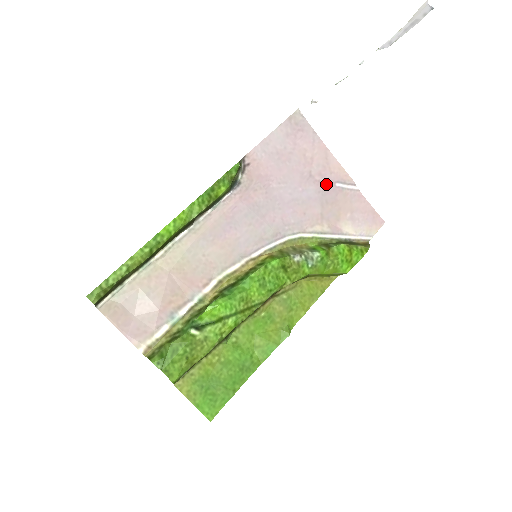
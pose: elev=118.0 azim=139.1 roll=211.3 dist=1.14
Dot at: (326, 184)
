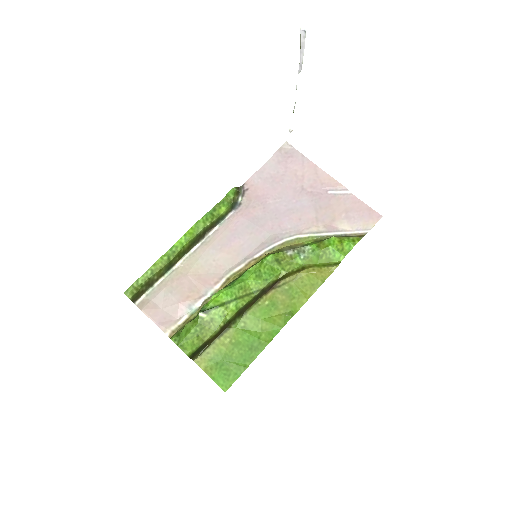
Dot at: (318, 193)
